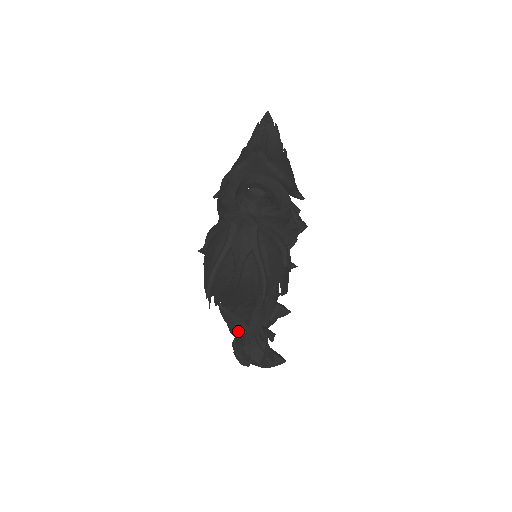
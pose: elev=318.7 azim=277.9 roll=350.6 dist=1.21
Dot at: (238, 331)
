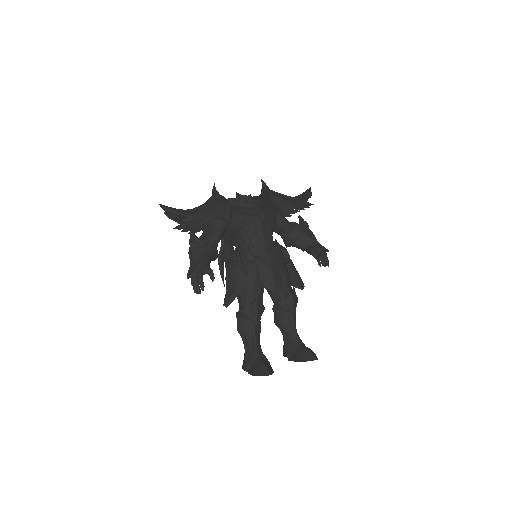
Dot at: occluded
